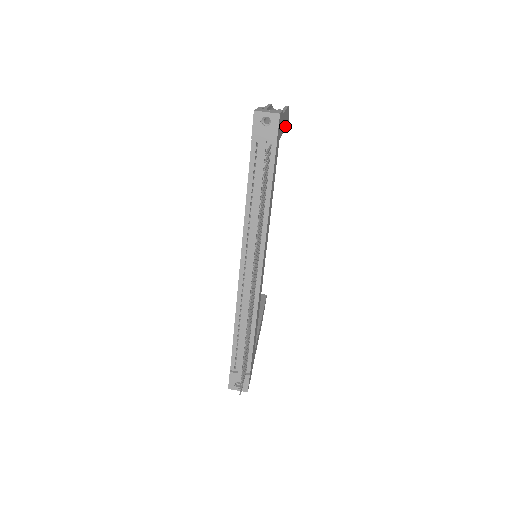
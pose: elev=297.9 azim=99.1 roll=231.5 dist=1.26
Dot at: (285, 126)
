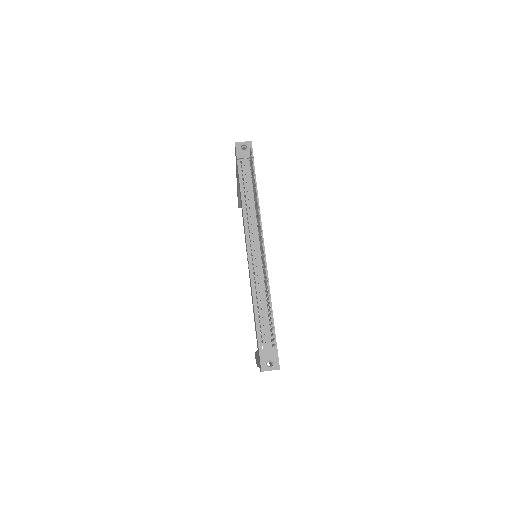
Dot at: occluded
